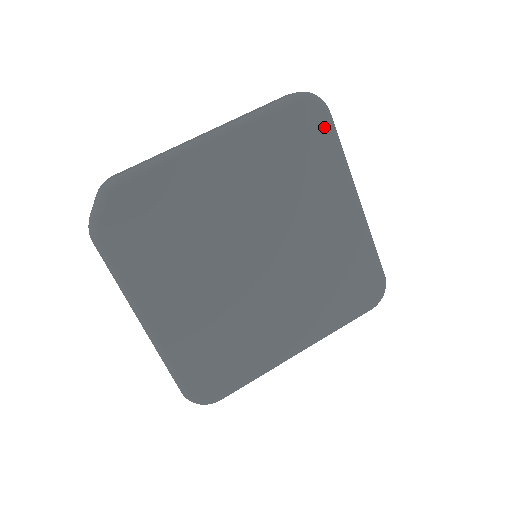
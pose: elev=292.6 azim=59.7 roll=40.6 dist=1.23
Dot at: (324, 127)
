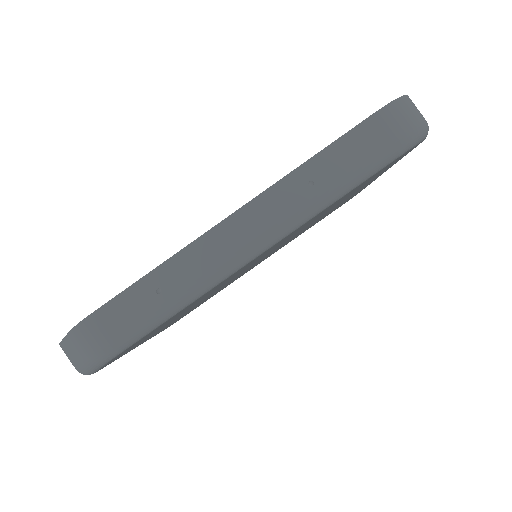
Dot at: occluded
